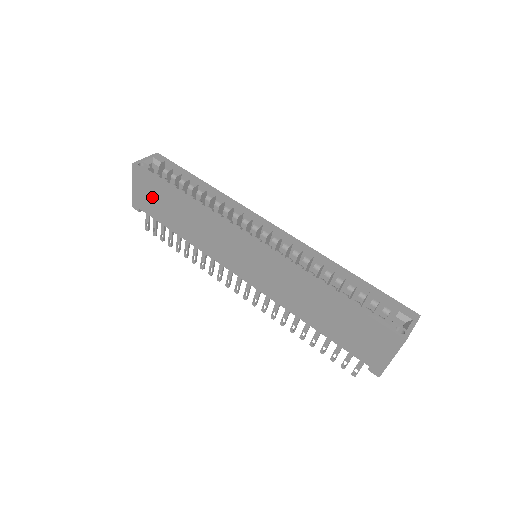
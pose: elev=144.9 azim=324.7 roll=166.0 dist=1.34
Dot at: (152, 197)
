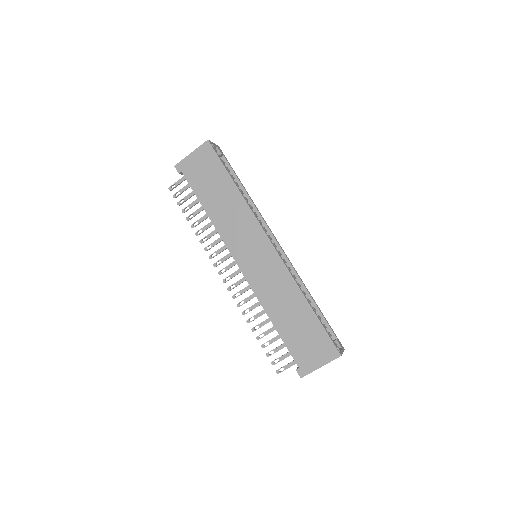
Dot at: (204, 170)
